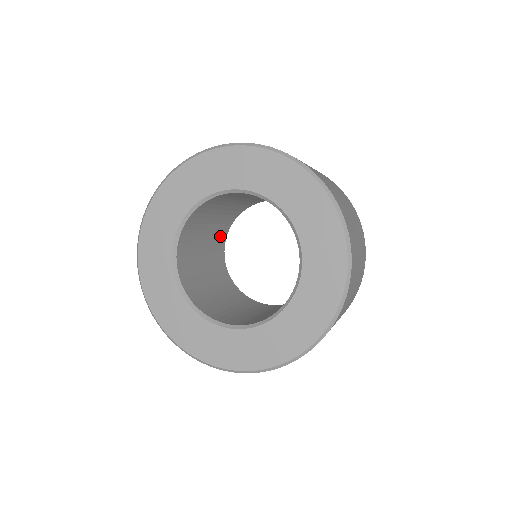
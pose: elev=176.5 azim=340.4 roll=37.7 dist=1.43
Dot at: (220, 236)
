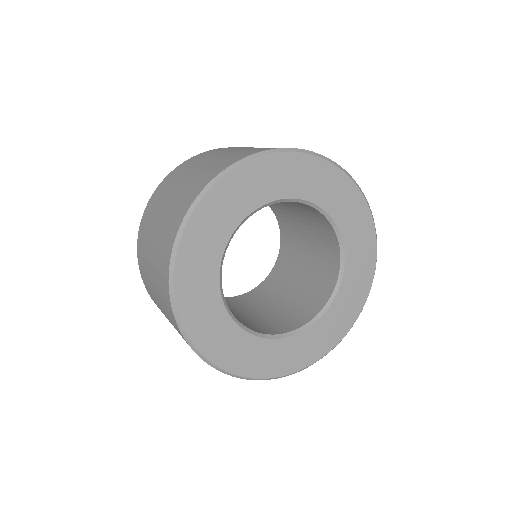
Dot at: occluded
